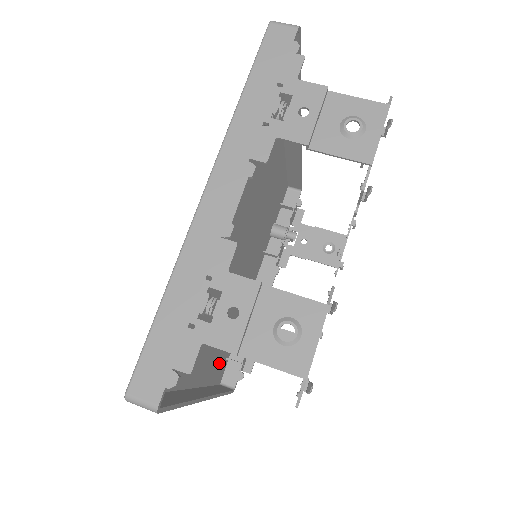
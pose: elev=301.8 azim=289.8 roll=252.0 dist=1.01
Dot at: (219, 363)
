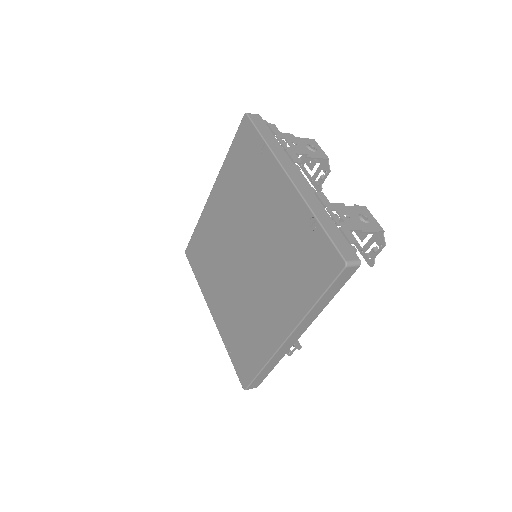
Dot at: (251, 357)
